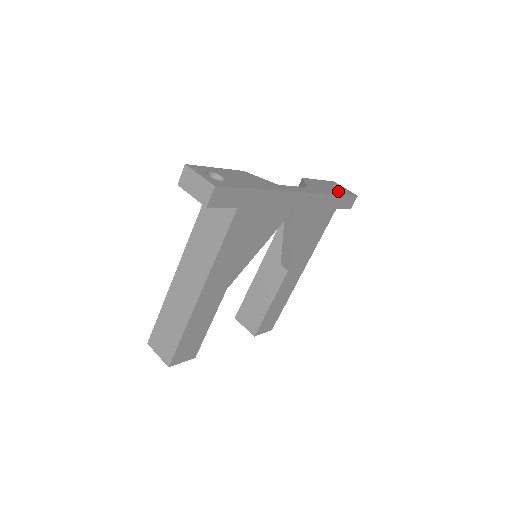
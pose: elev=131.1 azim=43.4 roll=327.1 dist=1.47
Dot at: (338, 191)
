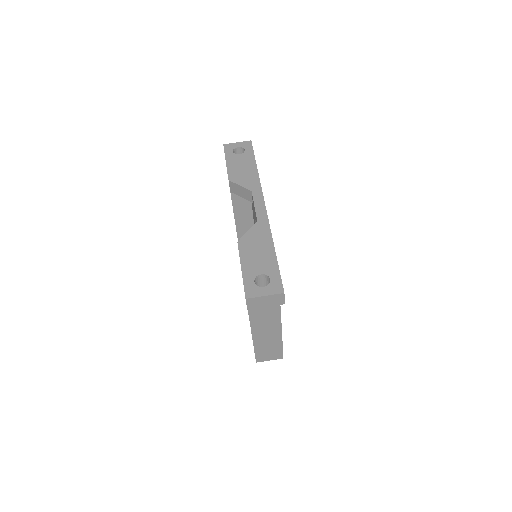
Dot at: (248, 158)
